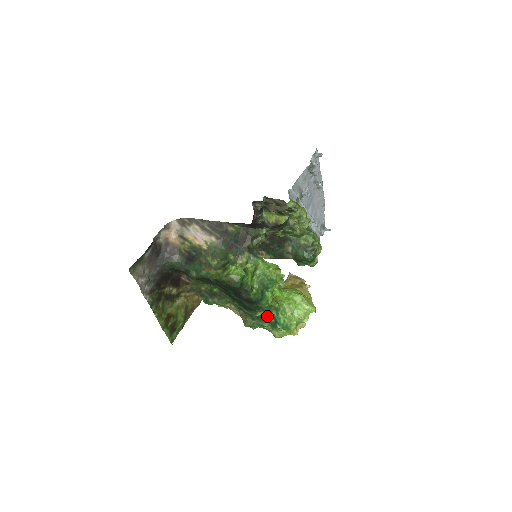
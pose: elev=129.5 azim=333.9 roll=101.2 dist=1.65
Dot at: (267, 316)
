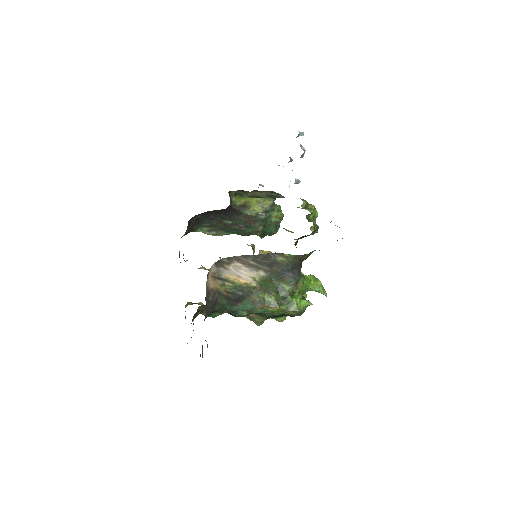
Dot at: occluded
